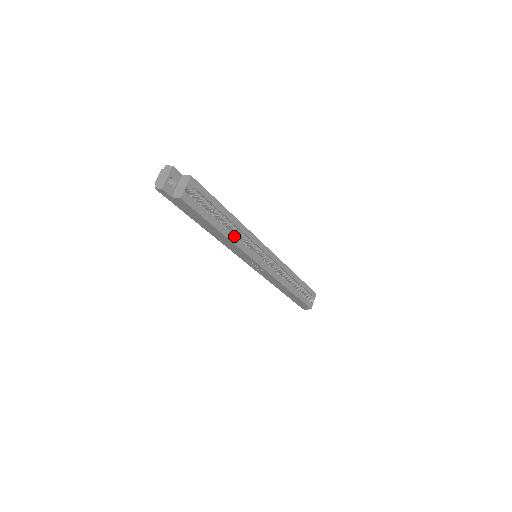
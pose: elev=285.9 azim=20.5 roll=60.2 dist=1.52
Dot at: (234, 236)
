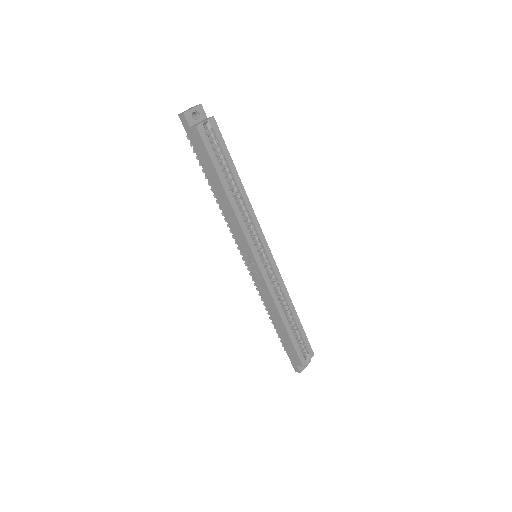
Dot at: (237, 205)
